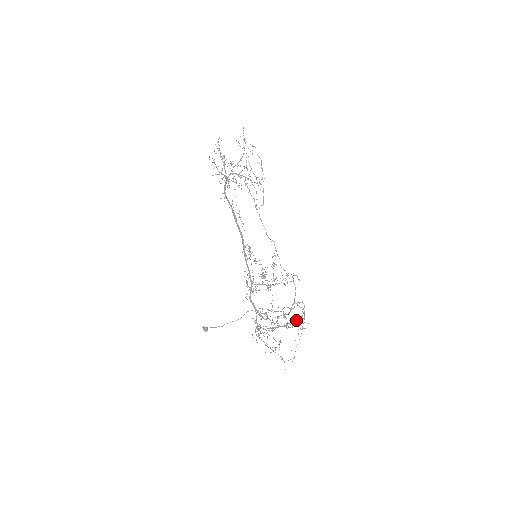
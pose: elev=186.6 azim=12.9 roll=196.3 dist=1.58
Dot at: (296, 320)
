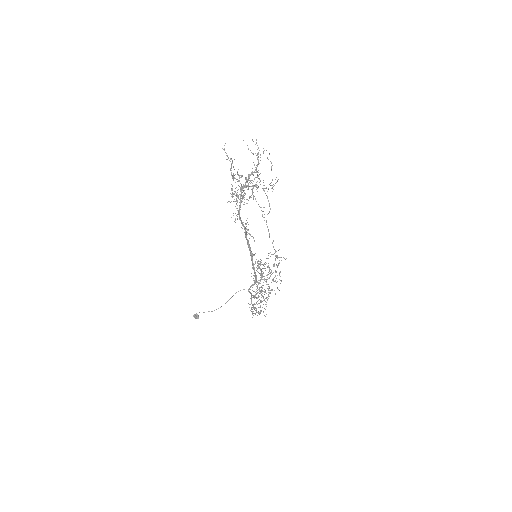
Dot at: occluded
